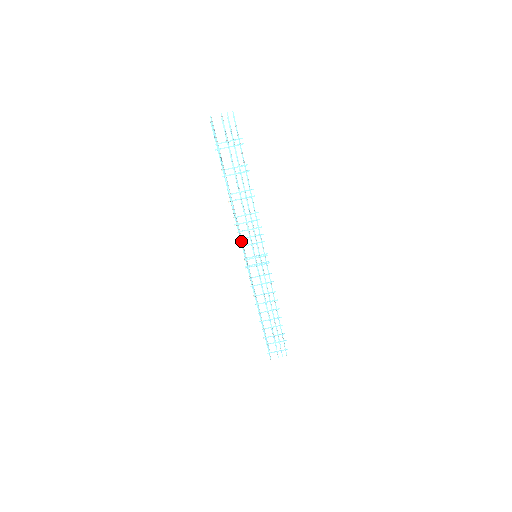
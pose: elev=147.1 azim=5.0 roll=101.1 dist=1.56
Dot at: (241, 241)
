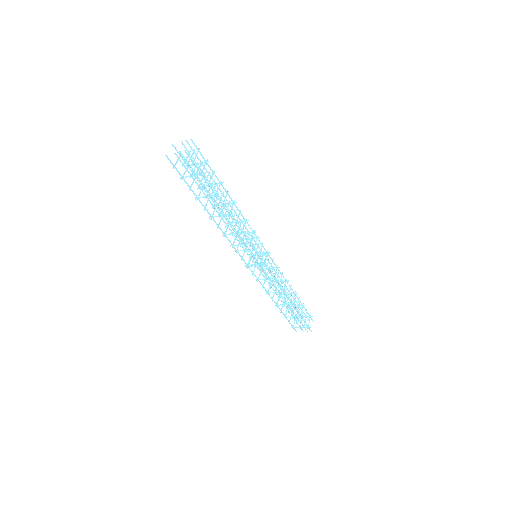
Dot at: (234, 247)
